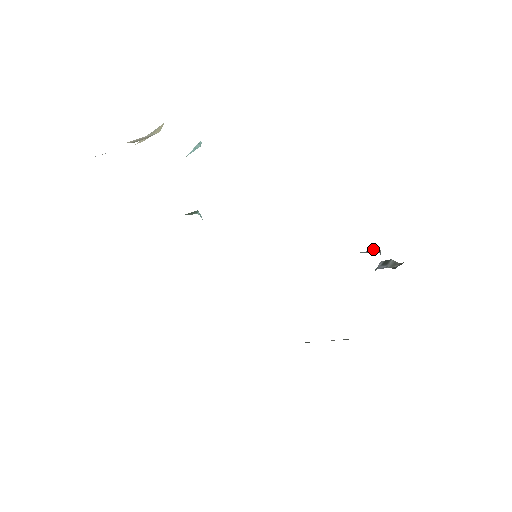
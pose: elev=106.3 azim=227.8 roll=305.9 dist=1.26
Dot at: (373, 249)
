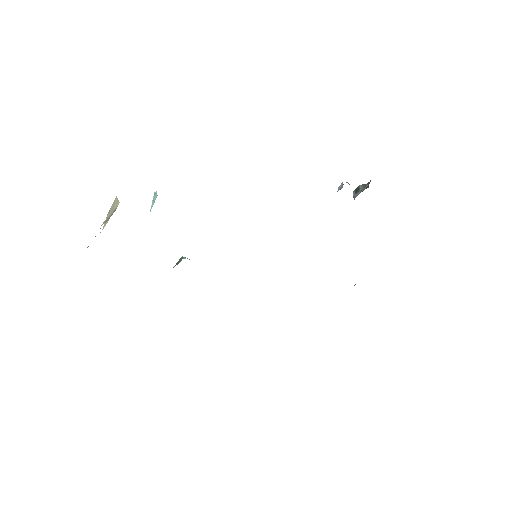
Dot at: (342, 185)
